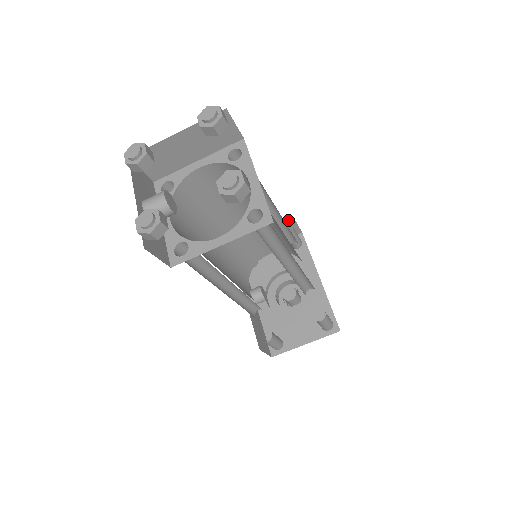
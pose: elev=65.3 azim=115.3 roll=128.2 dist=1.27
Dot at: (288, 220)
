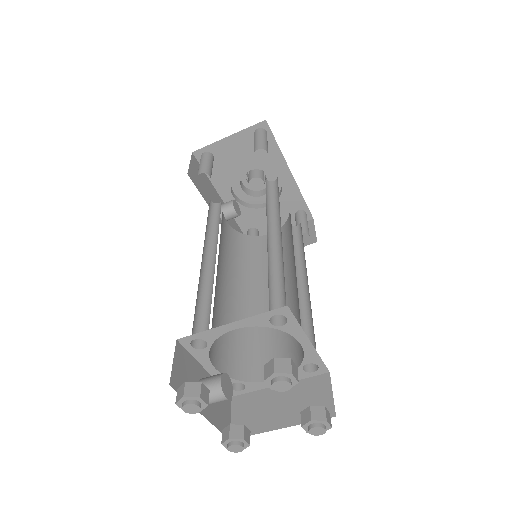
Dot at: occluded
